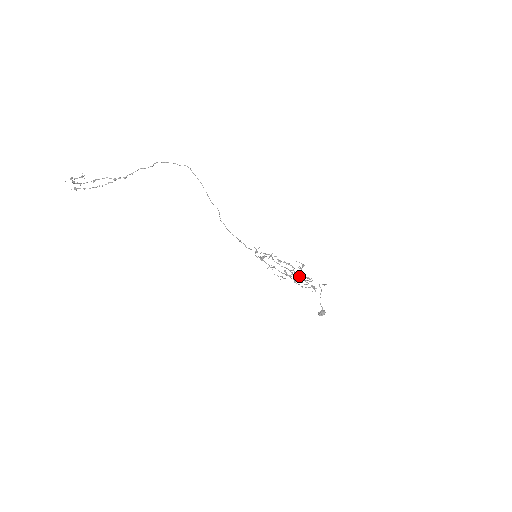
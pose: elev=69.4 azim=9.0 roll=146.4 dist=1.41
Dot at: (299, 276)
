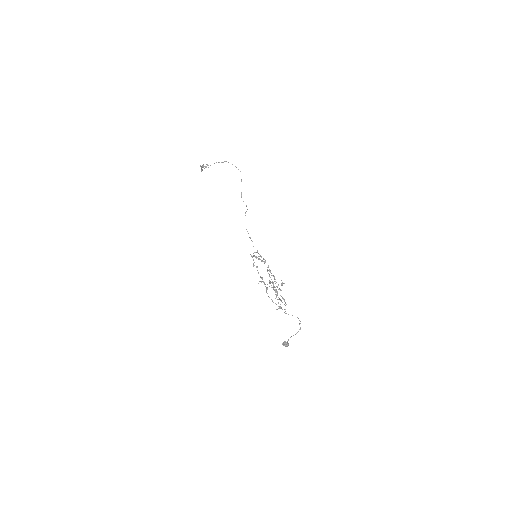
Dot at: occluded
